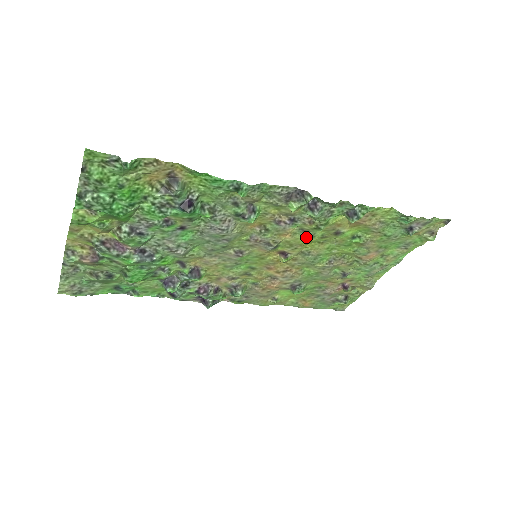
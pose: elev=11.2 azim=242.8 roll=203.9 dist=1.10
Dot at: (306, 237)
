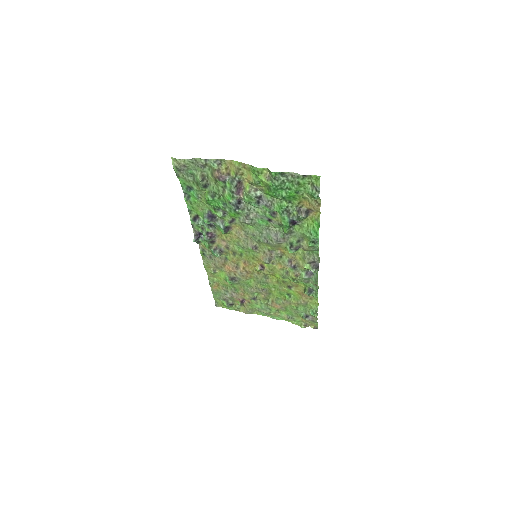
Dot at: (282, 275)
